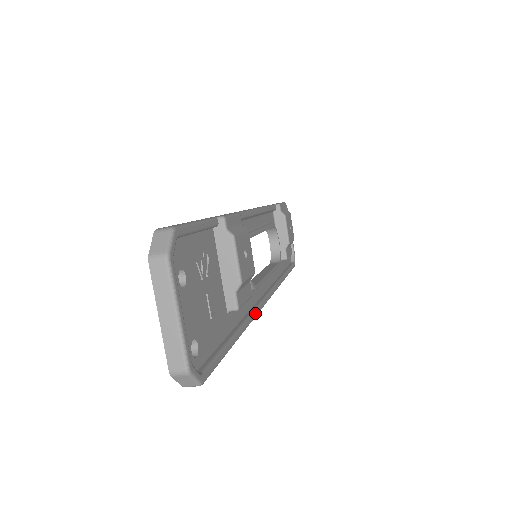
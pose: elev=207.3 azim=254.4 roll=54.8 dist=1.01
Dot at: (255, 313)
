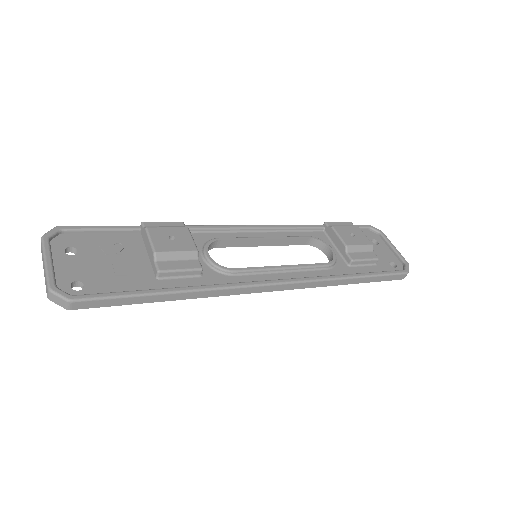
Dot at: (223, 285)
